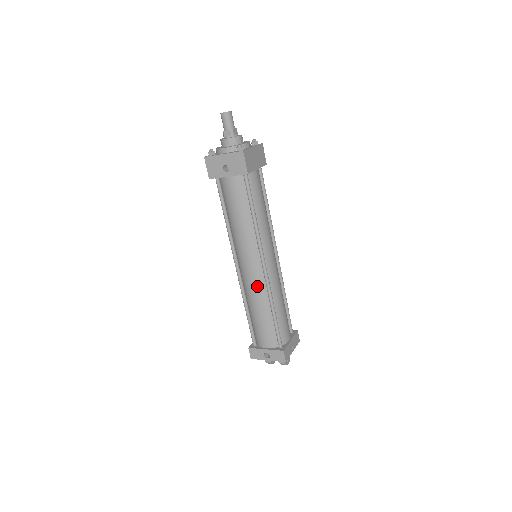
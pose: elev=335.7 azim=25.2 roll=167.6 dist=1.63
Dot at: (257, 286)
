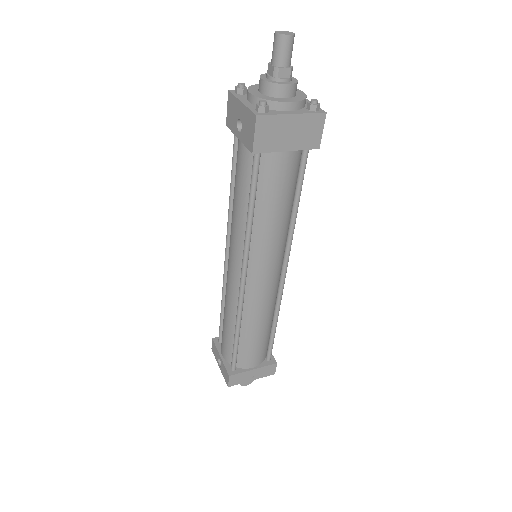
Dot at: (231, 292)
